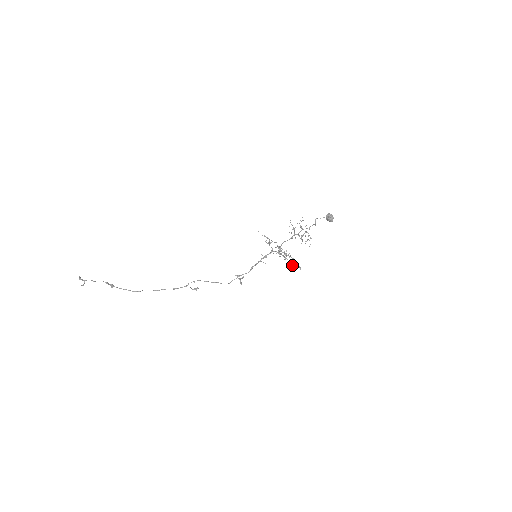
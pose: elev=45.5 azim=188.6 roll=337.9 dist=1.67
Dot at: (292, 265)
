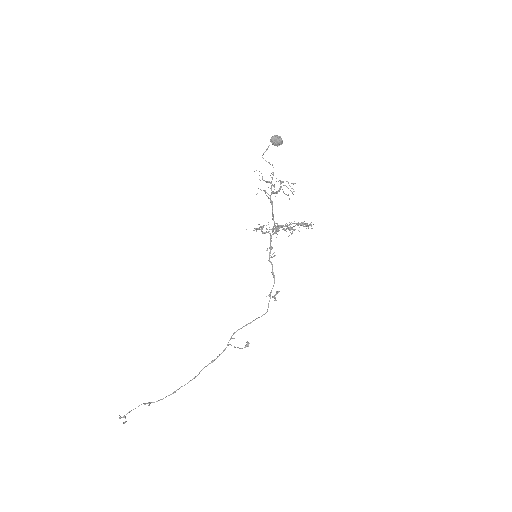
Dot at: occluded
